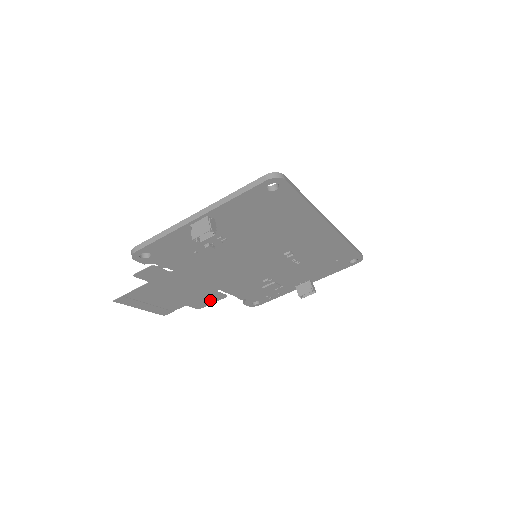
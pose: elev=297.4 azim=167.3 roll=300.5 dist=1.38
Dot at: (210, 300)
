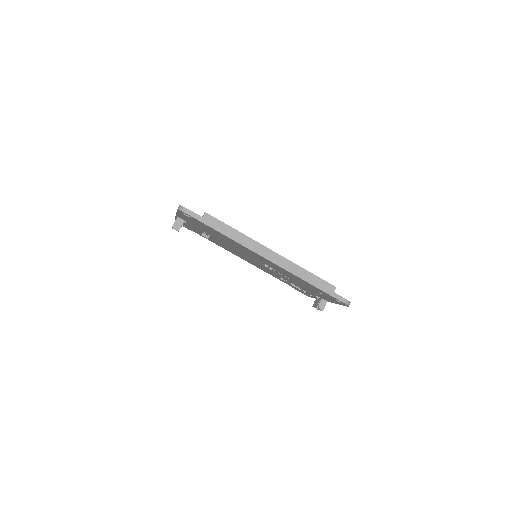
Dot at: occluded
